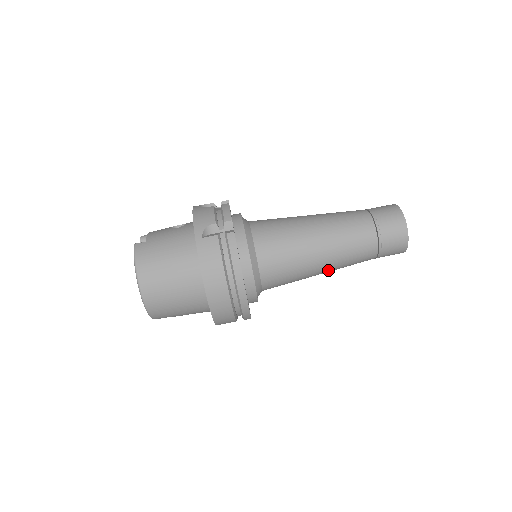
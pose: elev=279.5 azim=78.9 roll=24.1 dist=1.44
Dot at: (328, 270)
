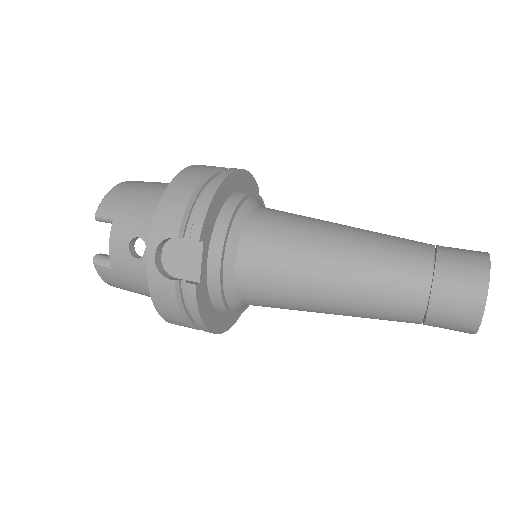
Dot at: (347, 250)
